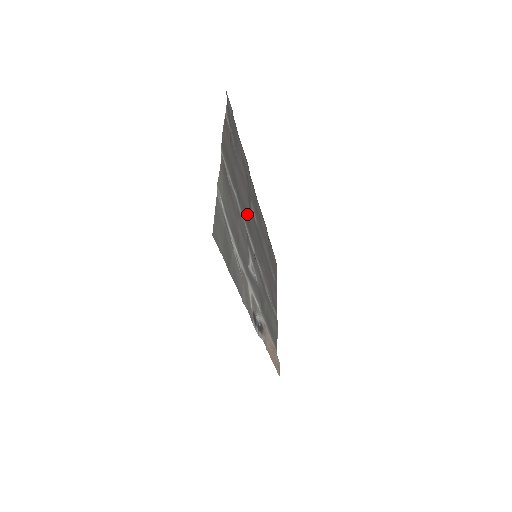
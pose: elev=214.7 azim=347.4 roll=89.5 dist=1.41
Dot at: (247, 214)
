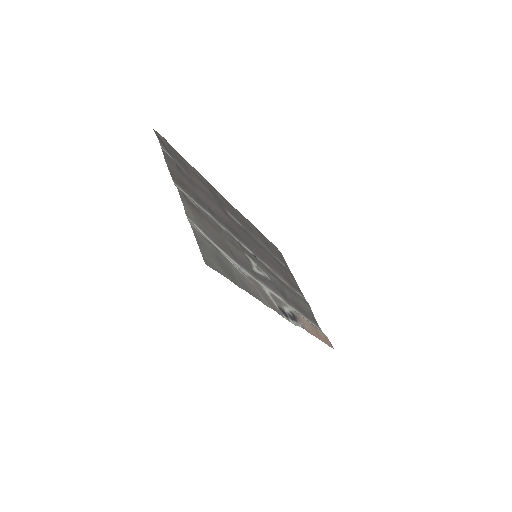
Dot at: (228, 224)
